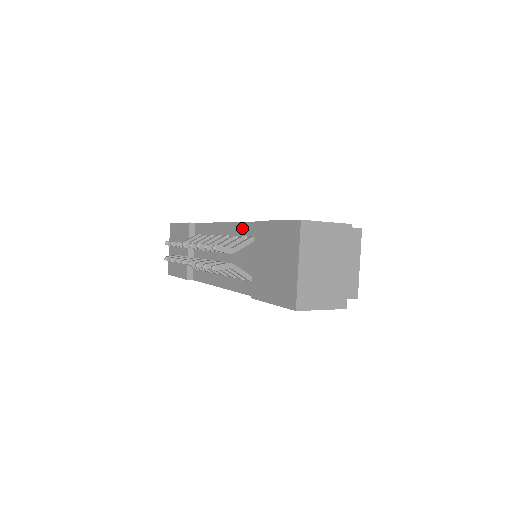
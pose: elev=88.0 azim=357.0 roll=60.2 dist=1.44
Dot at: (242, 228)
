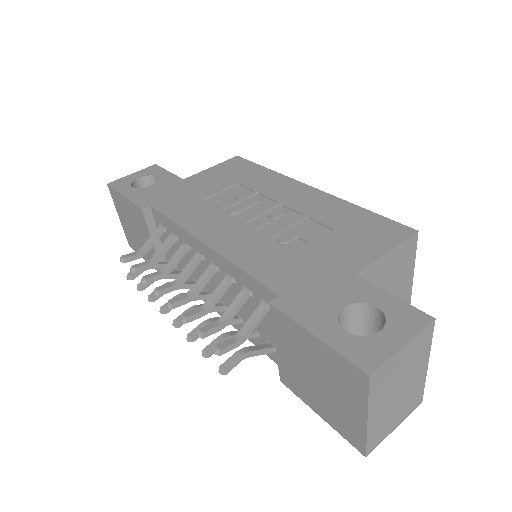
Dot at: (241, 277)
